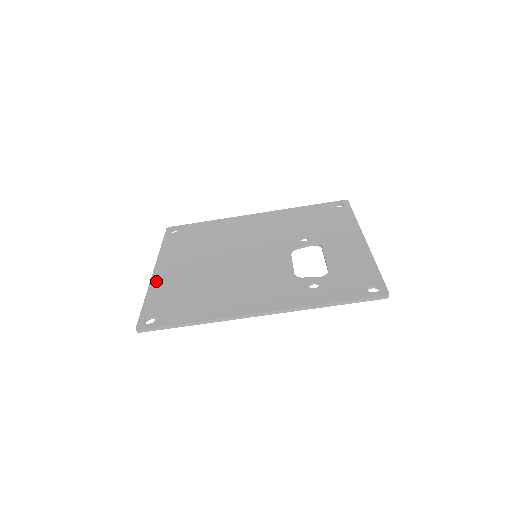
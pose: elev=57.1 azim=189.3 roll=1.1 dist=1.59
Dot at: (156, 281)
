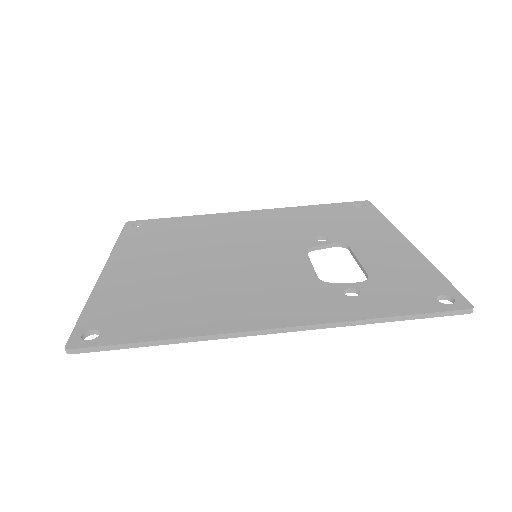
Dot at: (106, 282)
